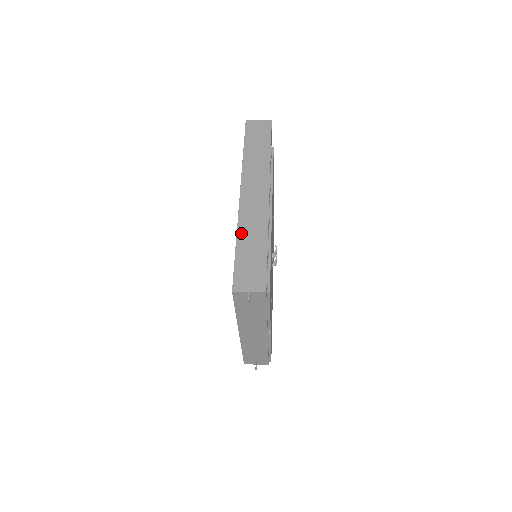
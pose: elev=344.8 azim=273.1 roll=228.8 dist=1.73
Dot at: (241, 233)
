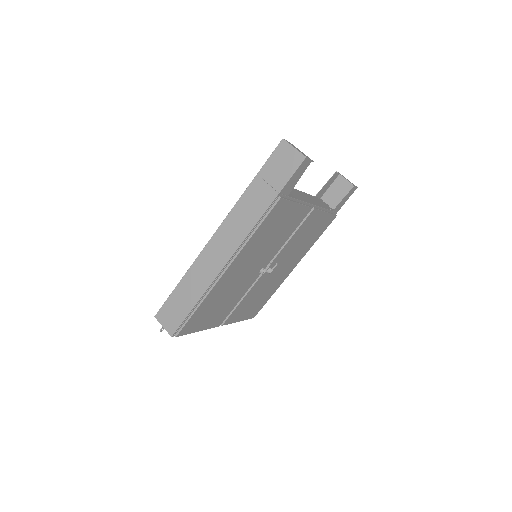
Dot at: (189, 274)
